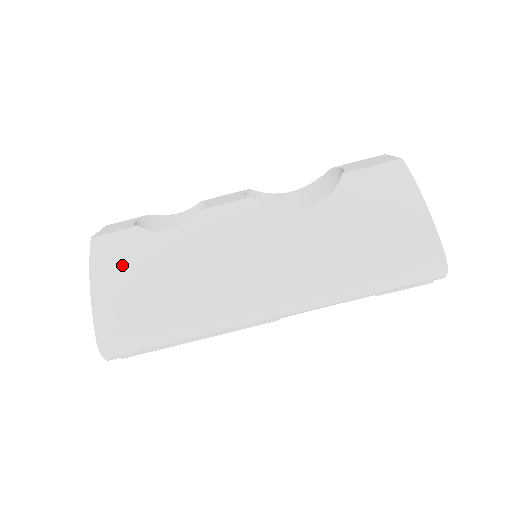
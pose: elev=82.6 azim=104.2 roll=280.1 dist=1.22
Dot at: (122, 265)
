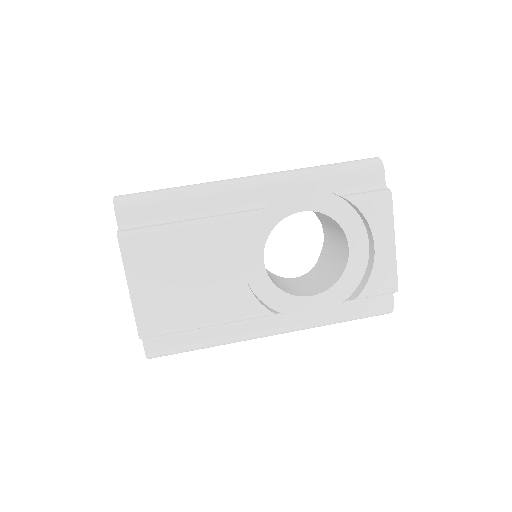
Dot at: occluded
